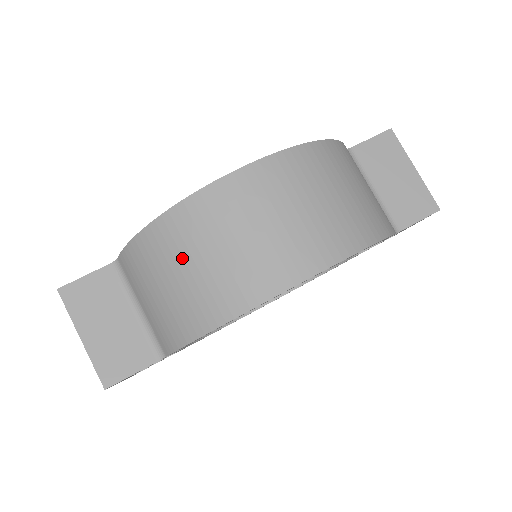
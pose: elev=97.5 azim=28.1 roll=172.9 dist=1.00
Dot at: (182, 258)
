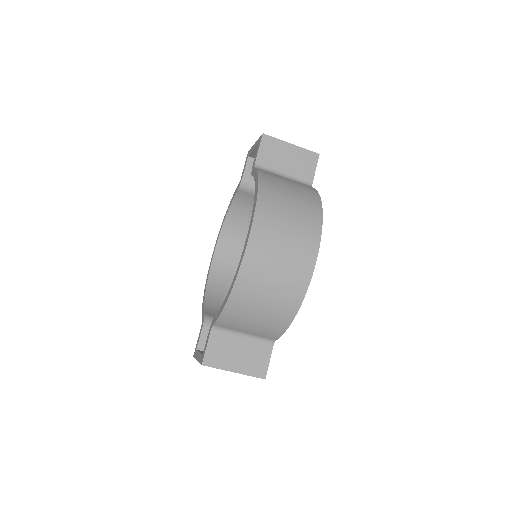
Dot at: (258, 299)
